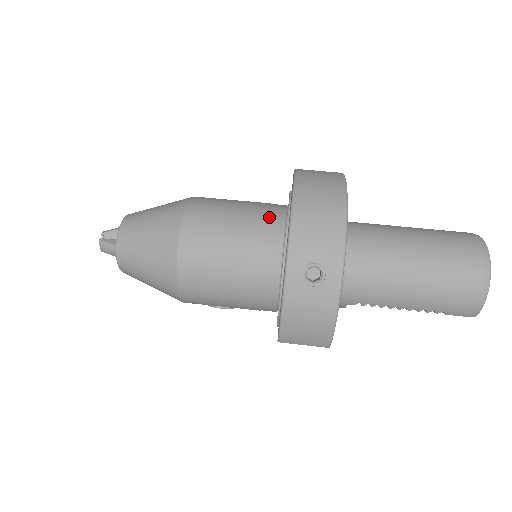
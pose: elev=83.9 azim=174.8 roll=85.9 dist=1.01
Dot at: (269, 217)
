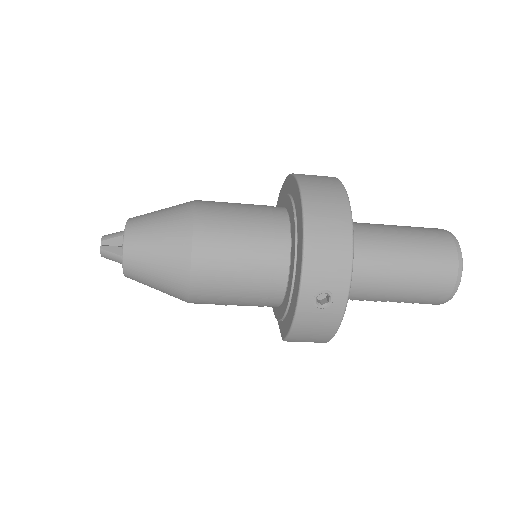
Dot at: (275, 232)
